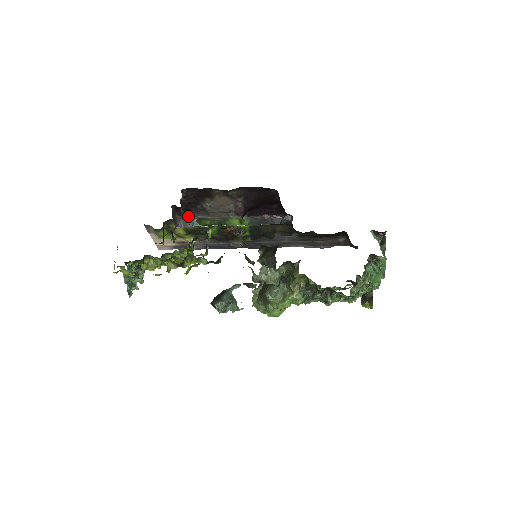
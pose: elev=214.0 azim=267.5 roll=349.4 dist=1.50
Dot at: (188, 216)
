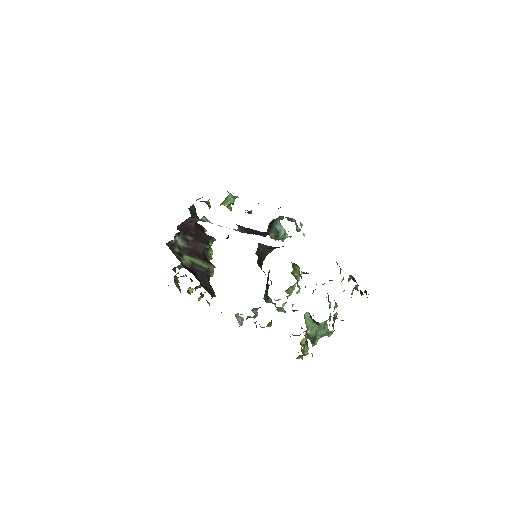
Dot at: occluded
